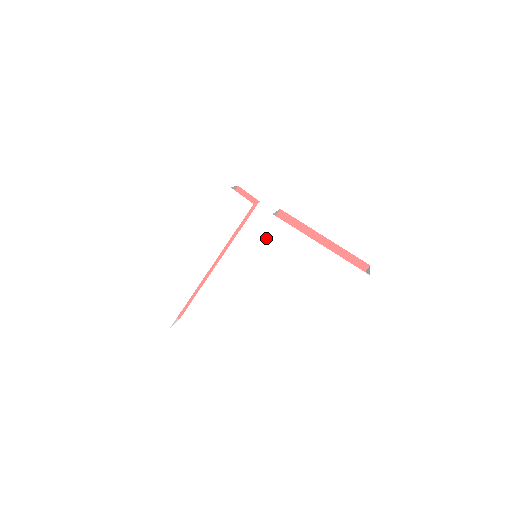
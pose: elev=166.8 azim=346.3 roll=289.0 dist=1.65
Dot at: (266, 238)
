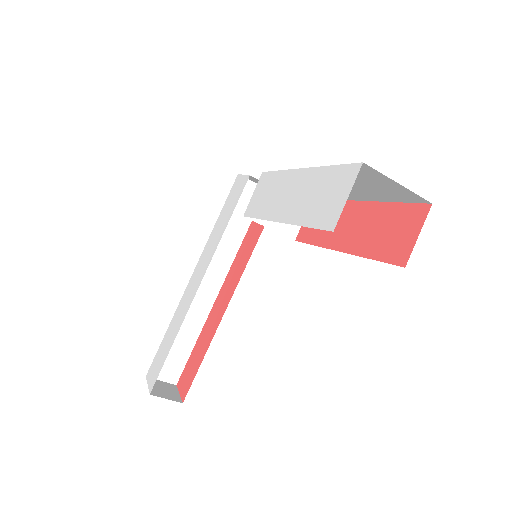
Dot at: (251, 207)
